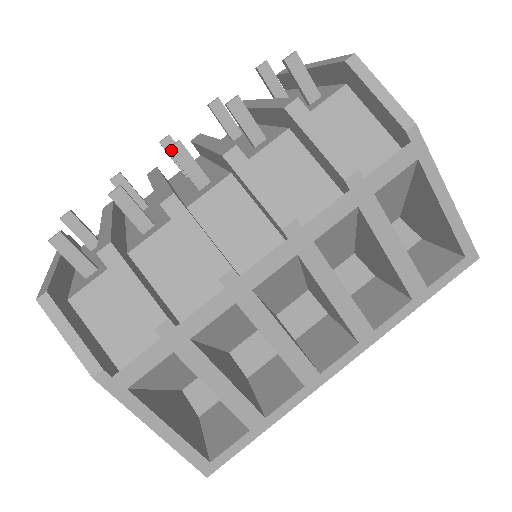
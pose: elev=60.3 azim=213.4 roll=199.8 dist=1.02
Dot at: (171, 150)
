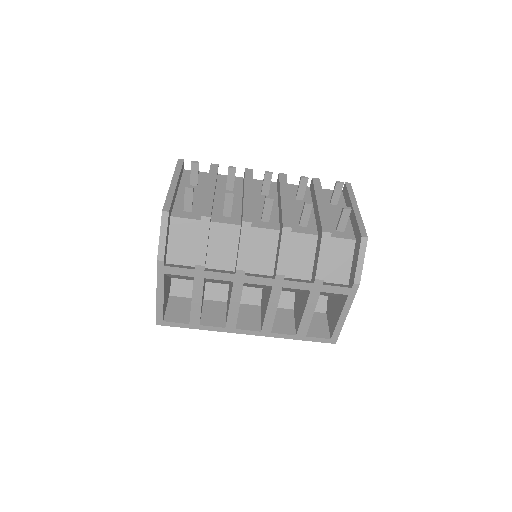
Dot at: (267, 199)
